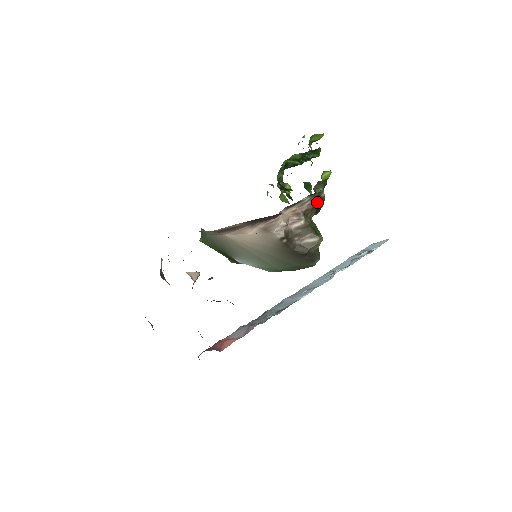
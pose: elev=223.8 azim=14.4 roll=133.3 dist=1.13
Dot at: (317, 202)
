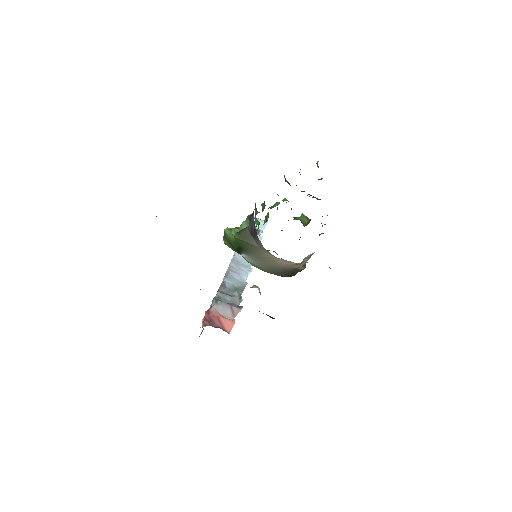
Dot at: occluded
